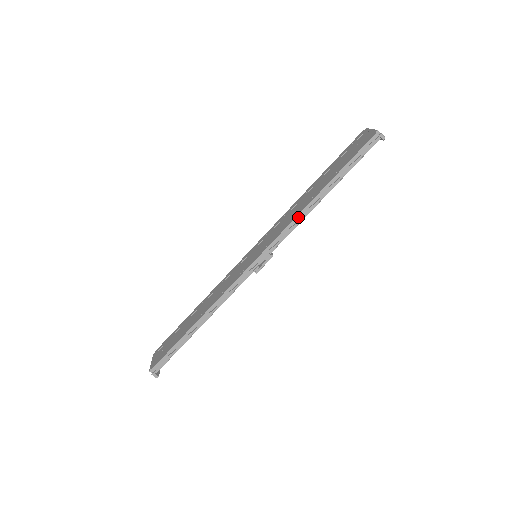
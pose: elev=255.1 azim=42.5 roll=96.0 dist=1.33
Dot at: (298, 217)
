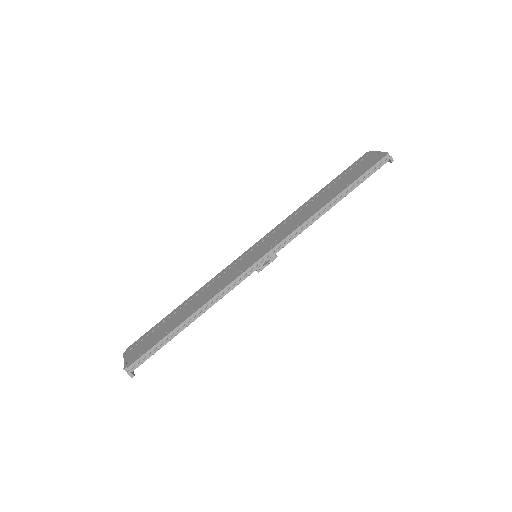
Dot at: (307, 221)
